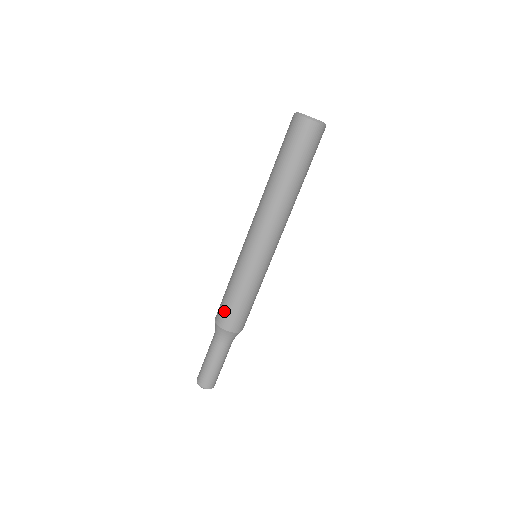
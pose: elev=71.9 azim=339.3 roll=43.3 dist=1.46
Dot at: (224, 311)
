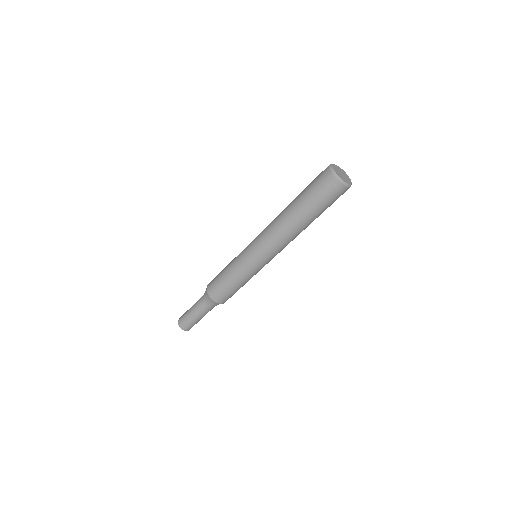
Dot at: (215, 284)
